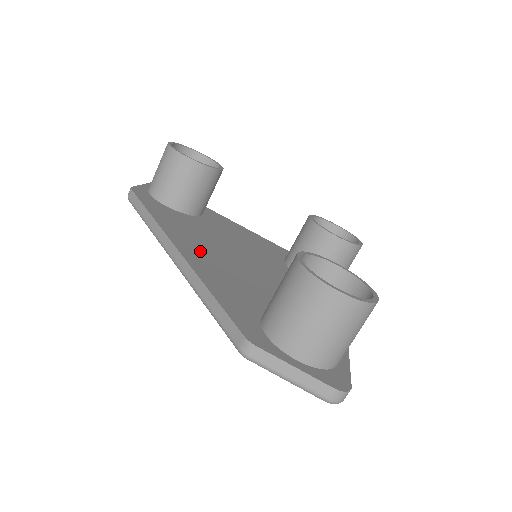
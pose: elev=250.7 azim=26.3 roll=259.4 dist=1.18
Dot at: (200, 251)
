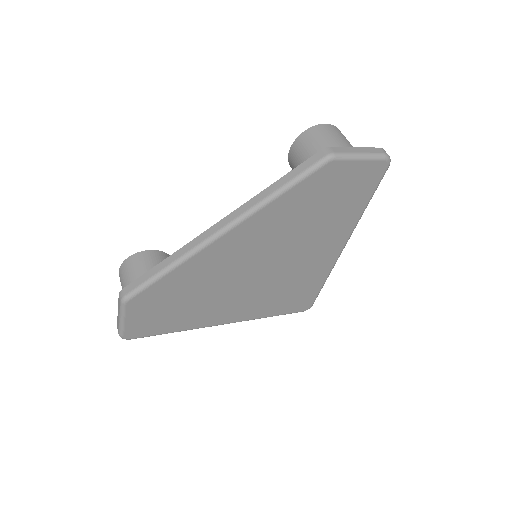
Dot at: occluded
